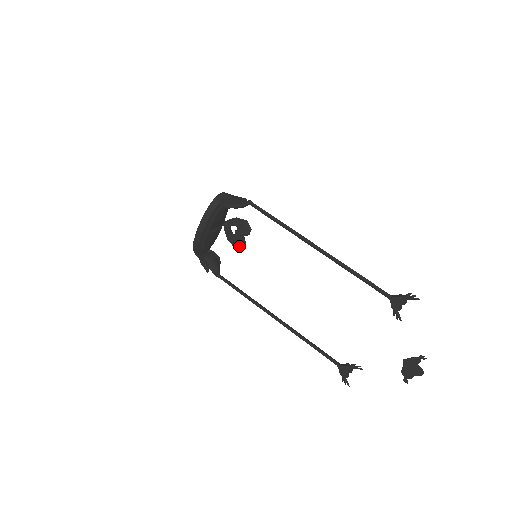
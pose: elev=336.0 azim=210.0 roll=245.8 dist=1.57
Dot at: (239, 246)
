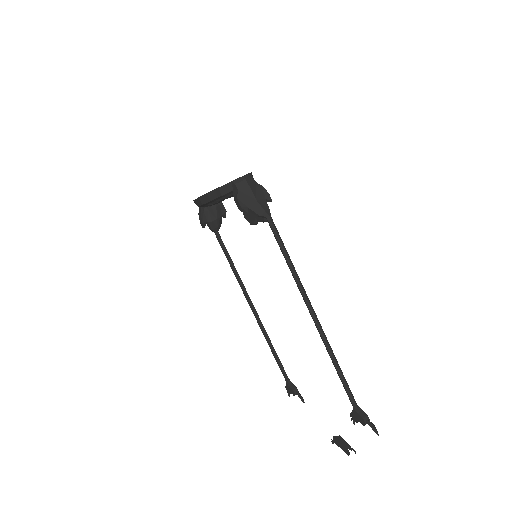
Dot at: (249, 221)
